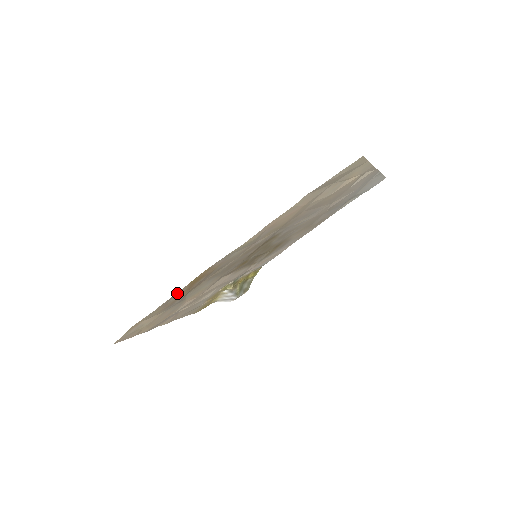
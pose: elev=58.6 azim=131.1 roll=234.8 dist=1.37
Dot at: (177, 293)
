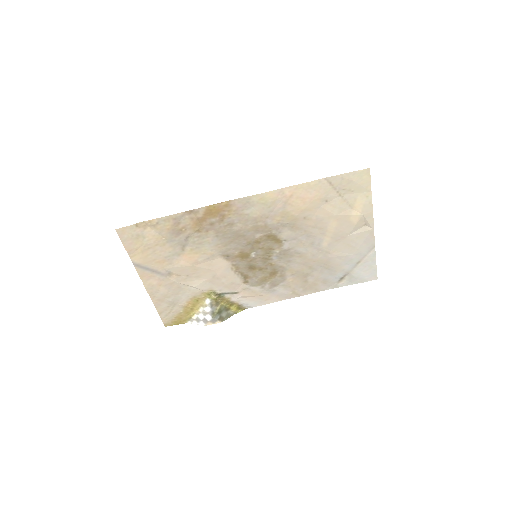
Dot at: (193, 213)
